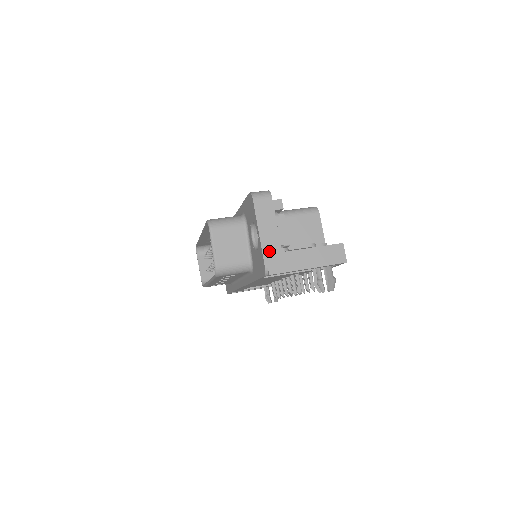
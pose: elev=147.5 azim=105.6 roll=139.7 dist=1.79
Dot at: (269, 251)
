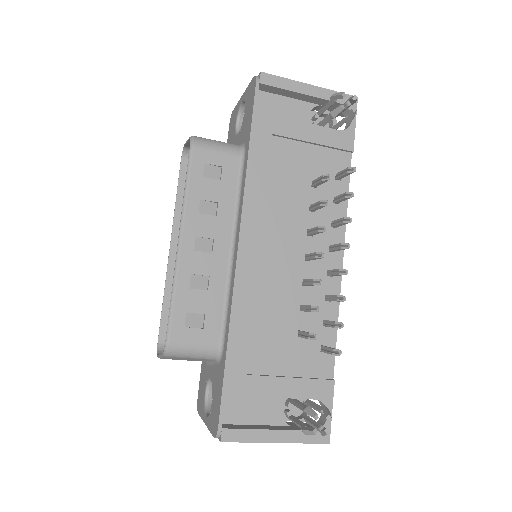
Dot at: occluded
